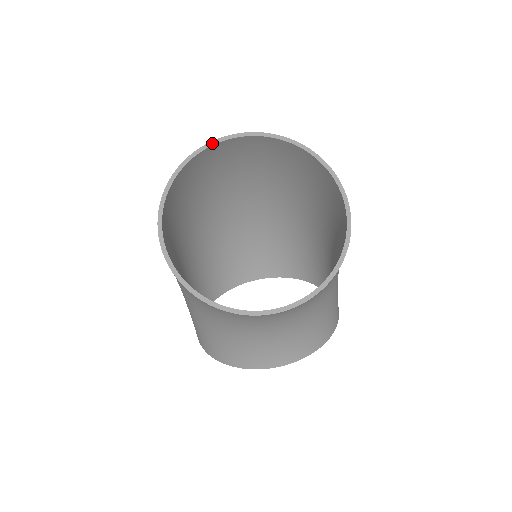
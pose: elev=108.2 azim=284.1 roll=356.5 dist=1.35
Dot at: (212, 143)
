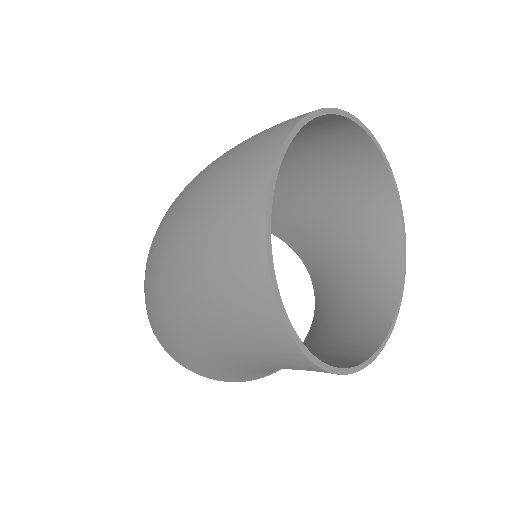
Dot at: (275, 176)
